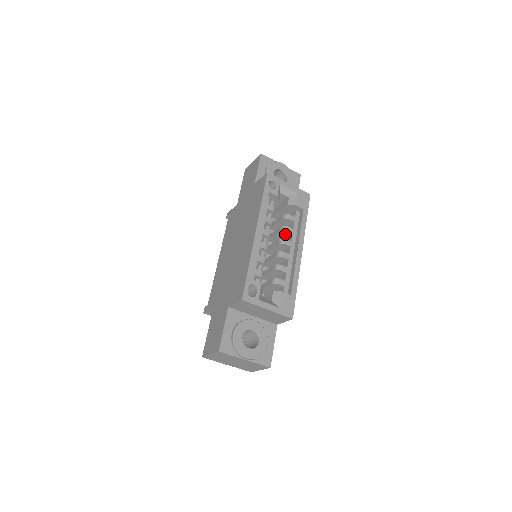
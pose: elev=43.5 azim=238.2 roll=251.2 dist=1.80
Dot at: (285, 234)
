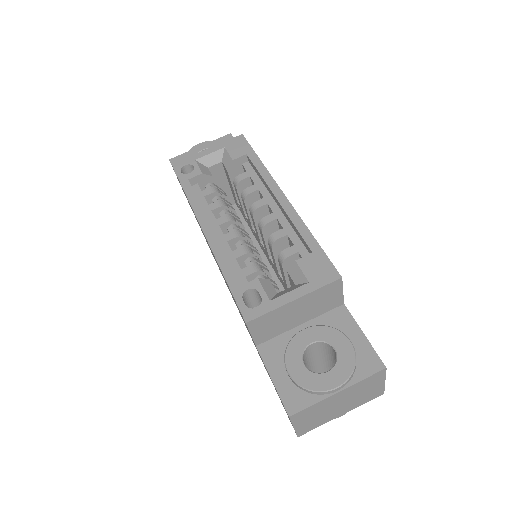
Dot at: (253, 199)
